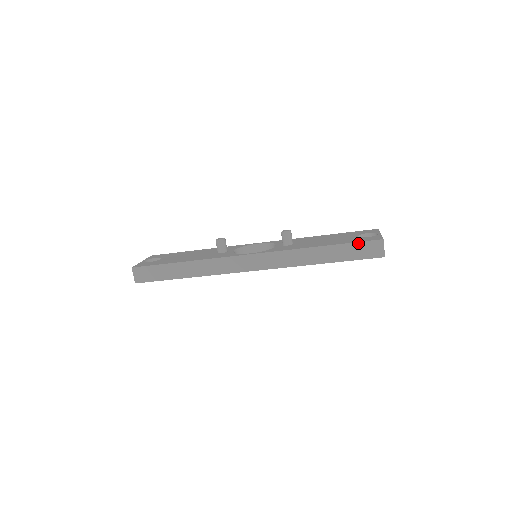
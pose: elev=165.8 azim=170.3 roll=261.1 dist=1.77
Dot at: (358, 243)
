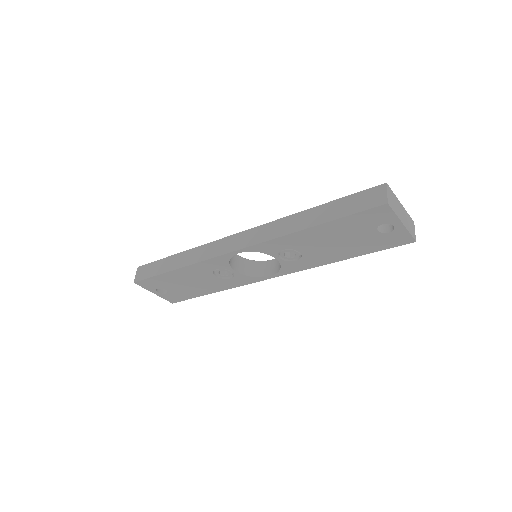
Dot at: (354, 195)
